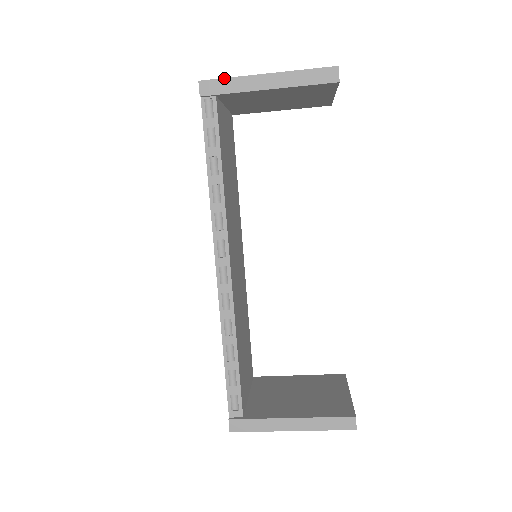
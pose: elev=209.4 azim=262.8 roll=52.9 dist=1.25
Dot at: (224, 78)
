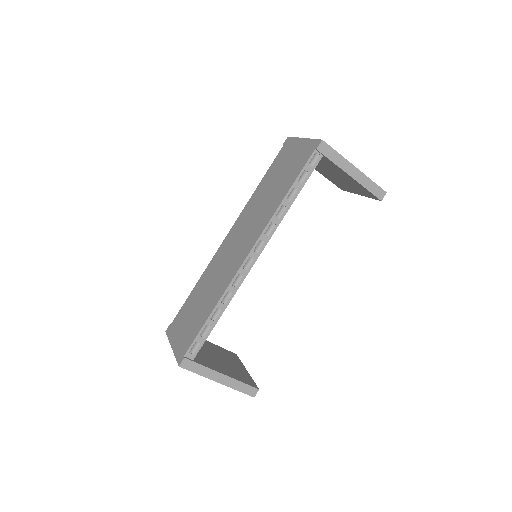
Dot at: occluded
